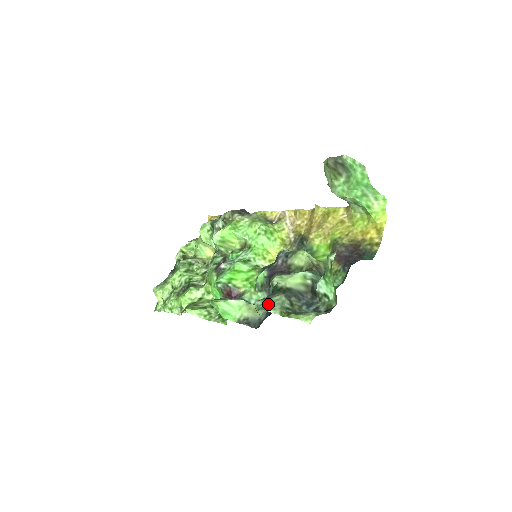
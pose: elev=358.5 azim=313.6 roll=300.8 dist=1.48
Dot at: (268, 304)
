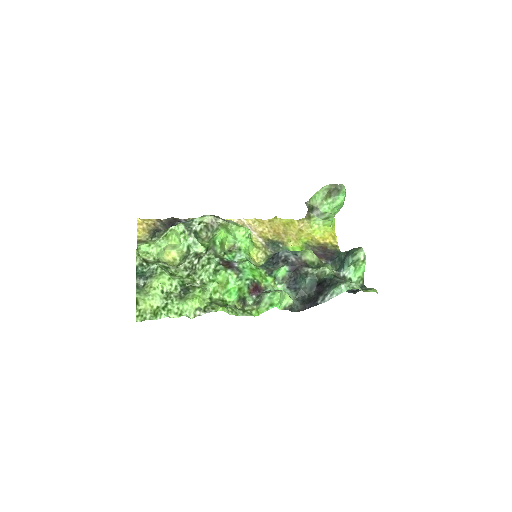
Dot at: (355, 285)
